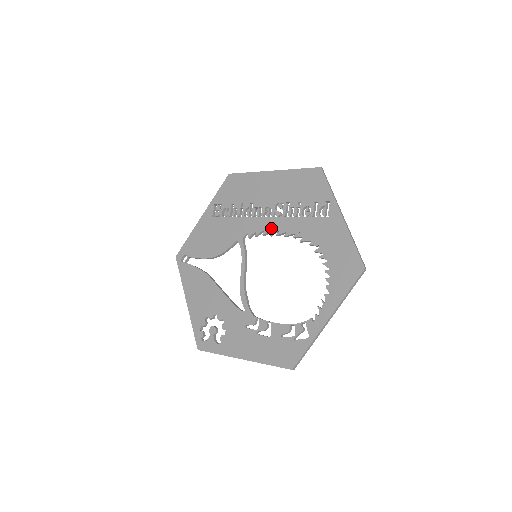
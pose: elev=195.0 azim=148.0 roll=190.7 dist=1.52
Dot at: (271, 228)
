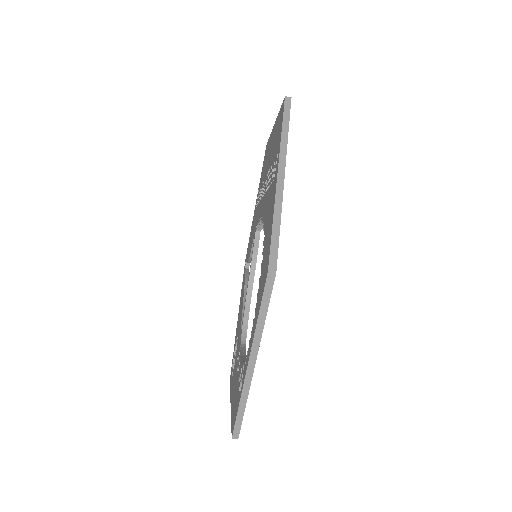
Dot at: (261, 212)
